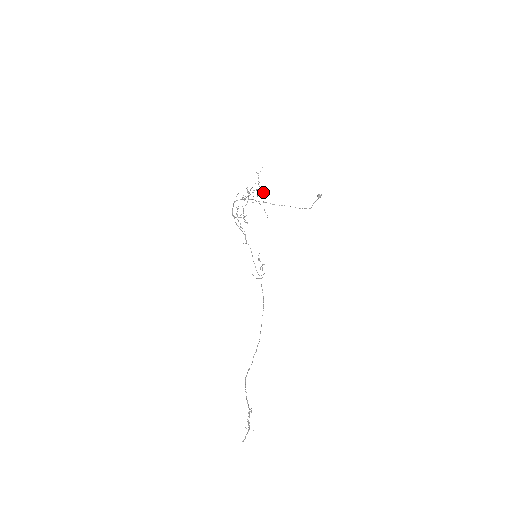
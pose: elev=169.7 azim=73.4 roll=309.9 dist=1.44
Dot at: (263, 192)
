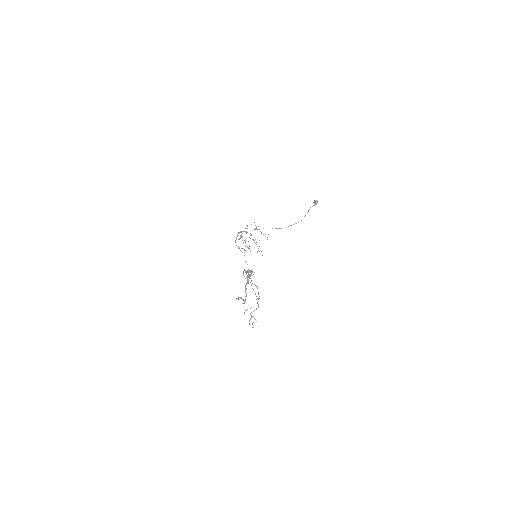
Dot at: occluded
